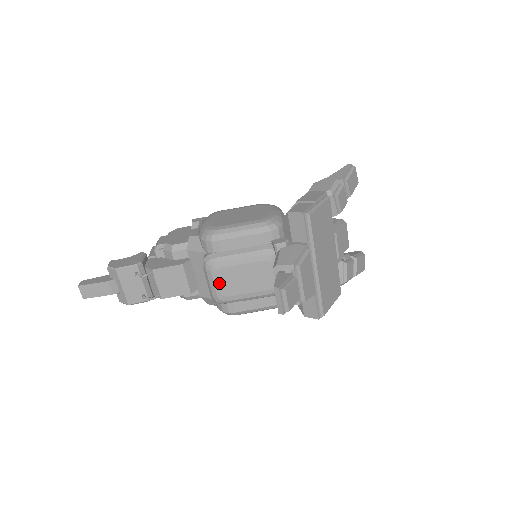
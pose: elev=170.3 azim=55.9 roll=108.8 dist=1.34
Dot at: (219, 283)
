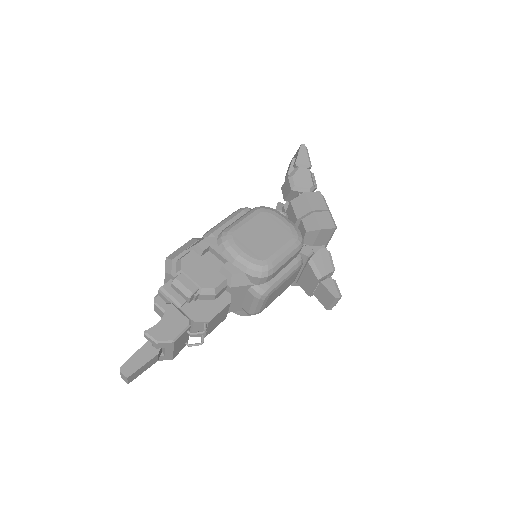
Dot at: (266, 303)
